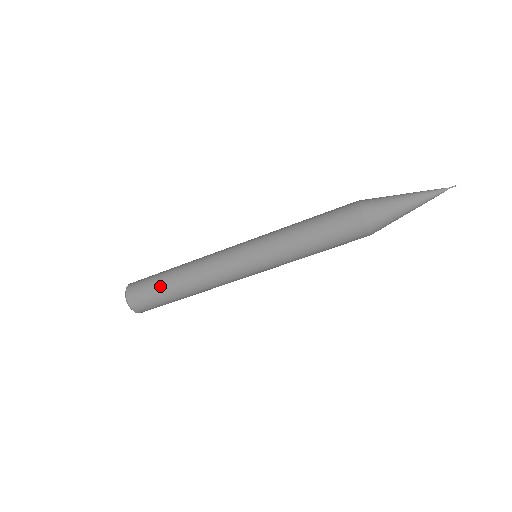
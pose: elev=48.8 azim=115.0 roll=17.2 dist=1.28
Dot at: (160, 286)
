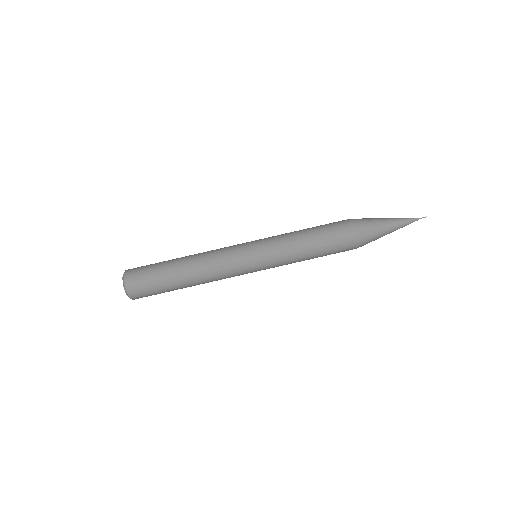
Dot at: (162, 266)
